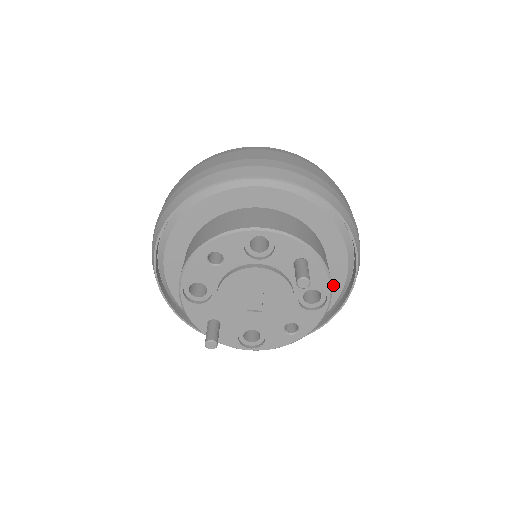
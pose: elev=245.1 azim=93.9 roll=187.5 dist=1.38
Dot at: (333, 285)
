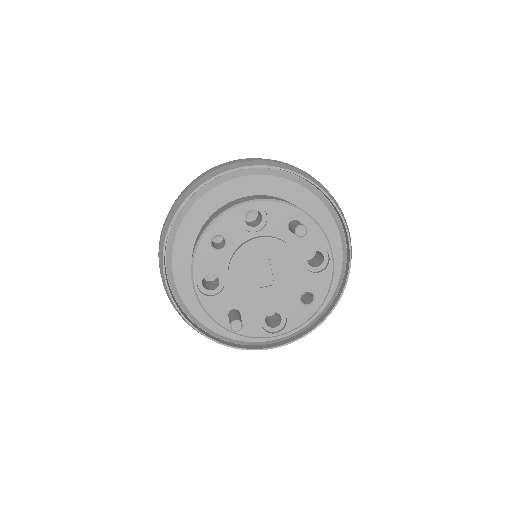
Dot at: occluded
